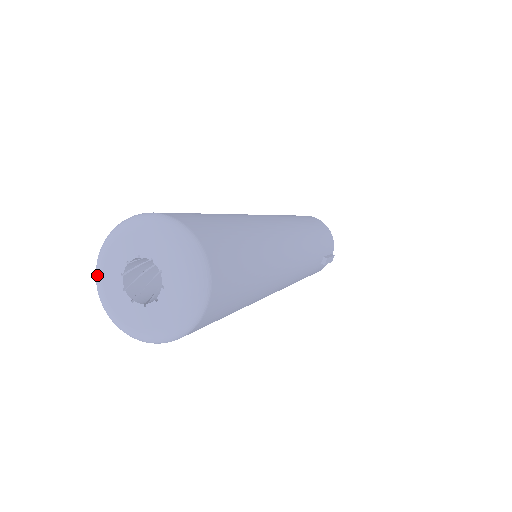
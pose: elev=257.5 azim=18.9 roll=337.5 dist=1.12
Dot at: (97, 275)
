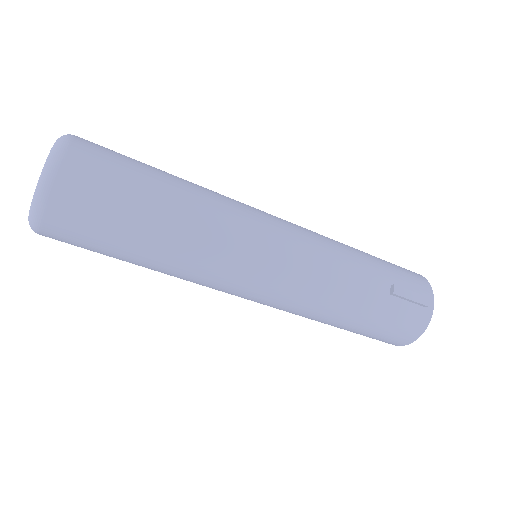
Dot at: occluded
